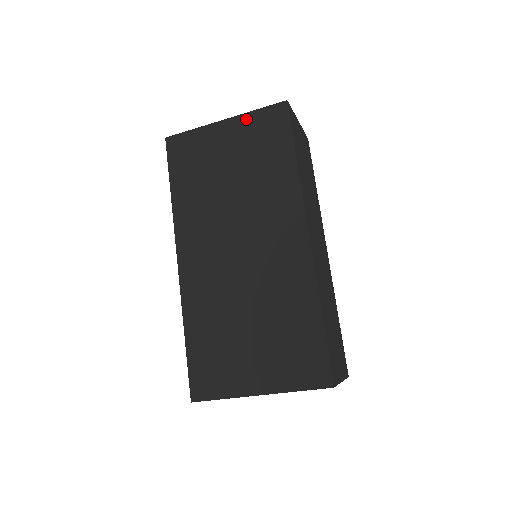
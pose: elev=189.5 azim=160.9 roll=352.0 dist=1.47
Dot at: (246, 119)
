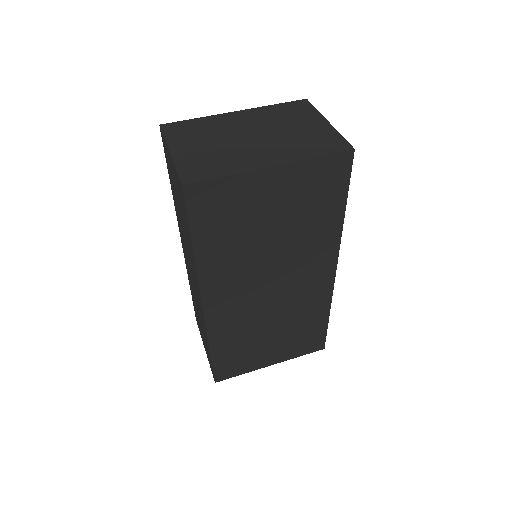
Dot at: (302, 168)
